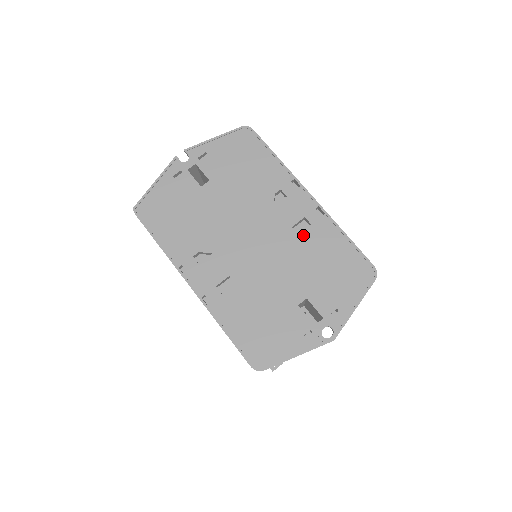
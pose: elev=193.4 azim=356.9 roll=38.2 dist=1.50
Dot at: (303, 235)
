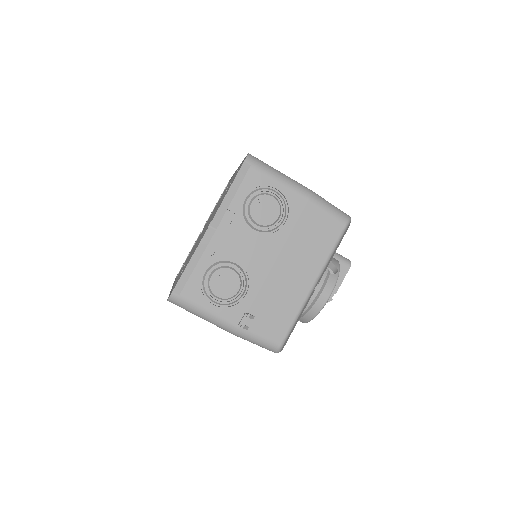
Dot at: occluded
